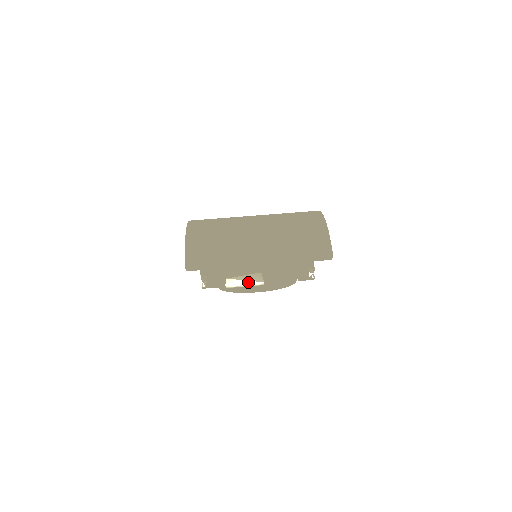
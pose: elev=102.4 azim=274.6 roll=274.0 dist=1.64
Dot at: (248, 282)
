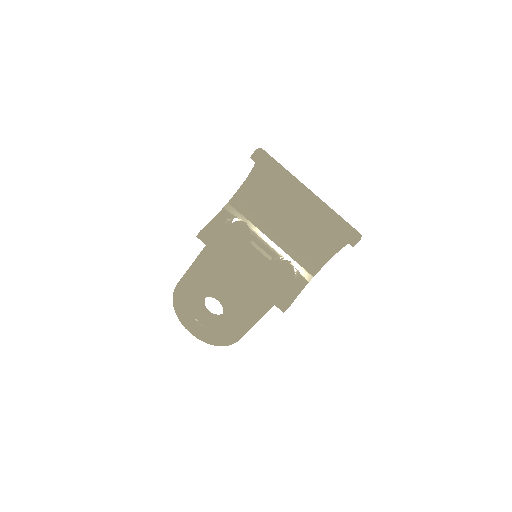
Dot at: (292, 194)
